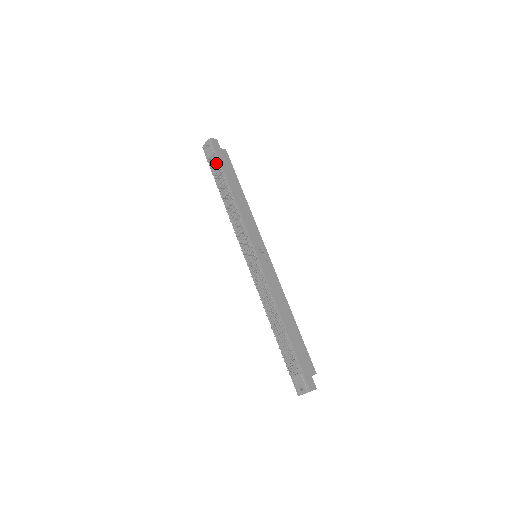
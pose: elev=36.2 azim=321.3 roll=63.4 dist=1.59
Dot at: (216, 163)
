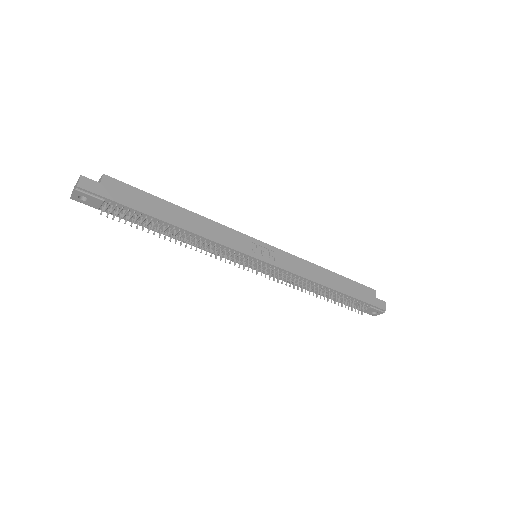
Dot at: (120, 210)
